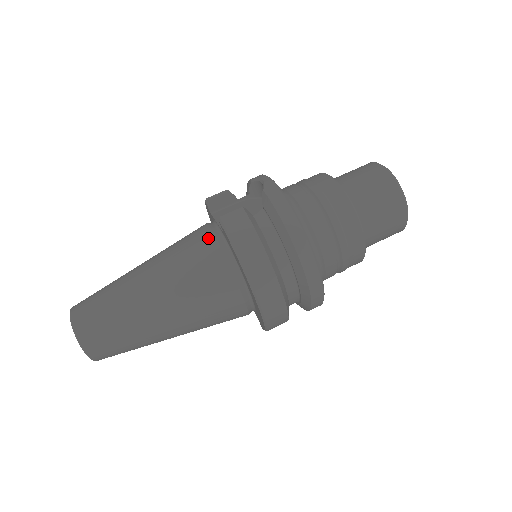
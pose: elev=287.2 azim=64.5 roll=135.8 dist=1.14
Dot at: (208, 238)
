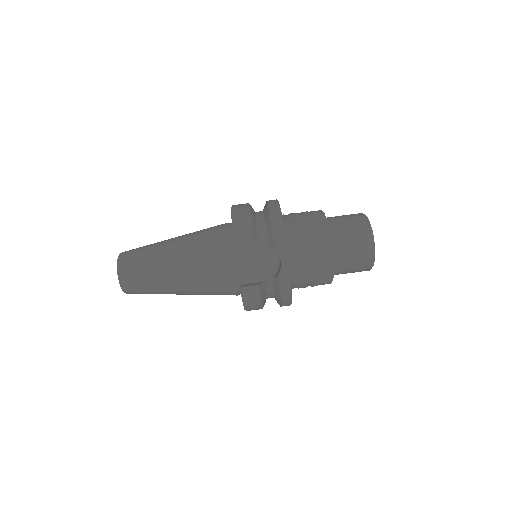
Dot at: (228, 278)
